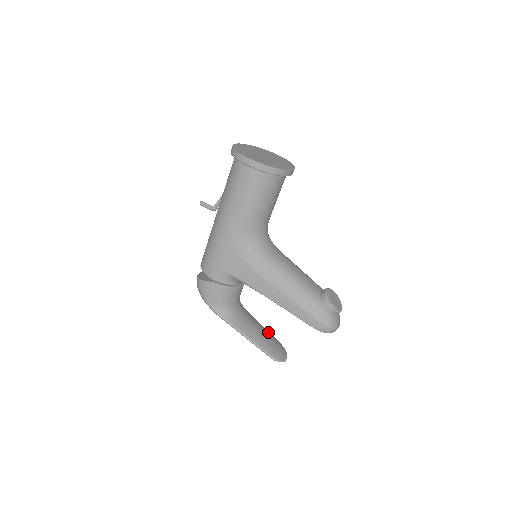
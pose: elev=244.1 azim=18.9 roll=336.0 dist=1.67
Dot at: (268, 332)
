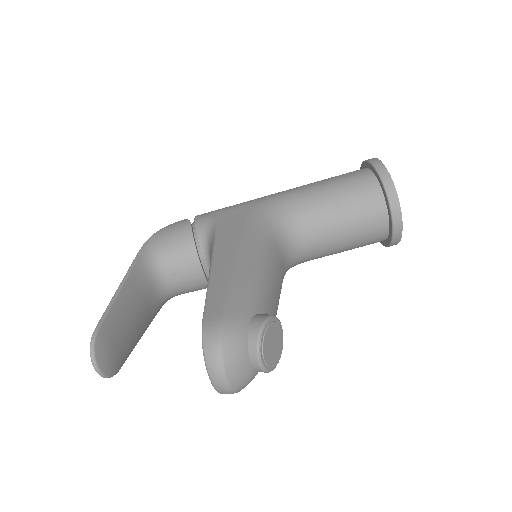
Dot at: (135, 343)
